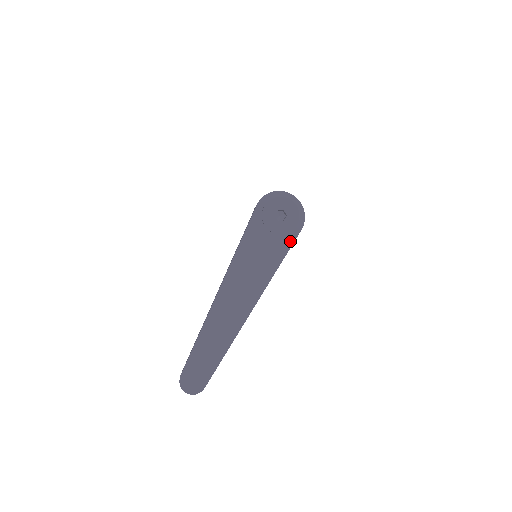
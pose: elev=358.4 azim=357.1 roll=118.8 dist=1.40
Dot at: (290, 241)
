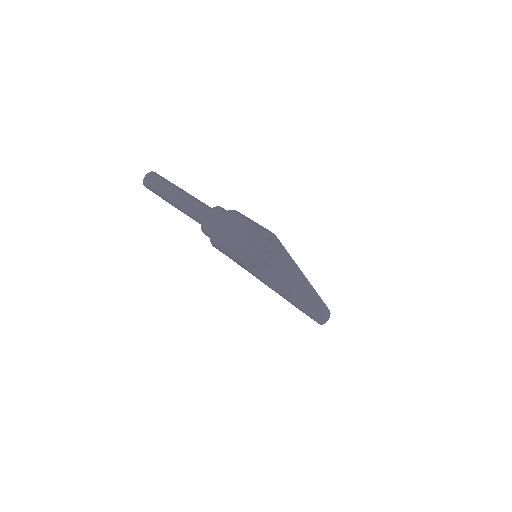
Dot at: (280, 247)
